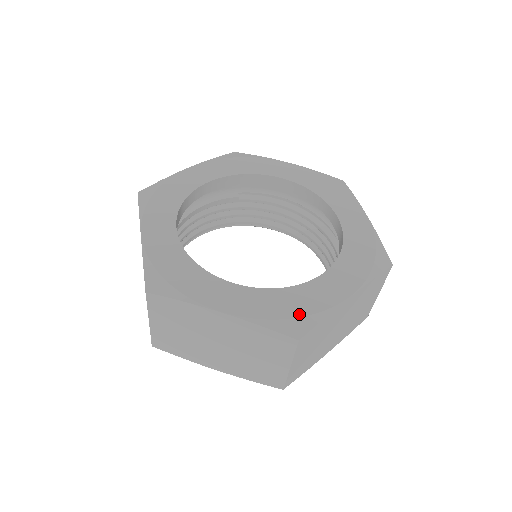
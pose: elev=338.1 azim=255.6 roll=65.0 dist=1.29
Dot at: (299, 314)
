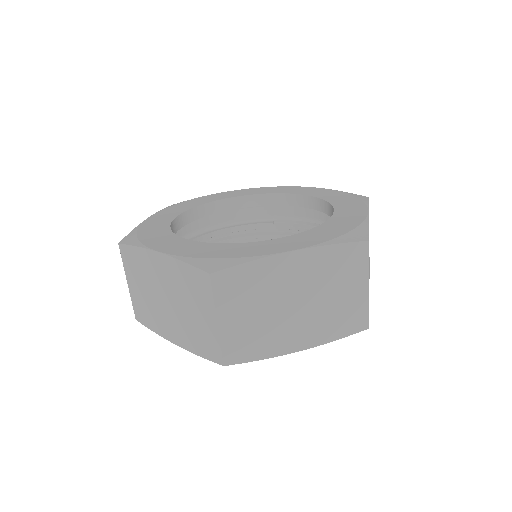
Dot at: (225, 256)
